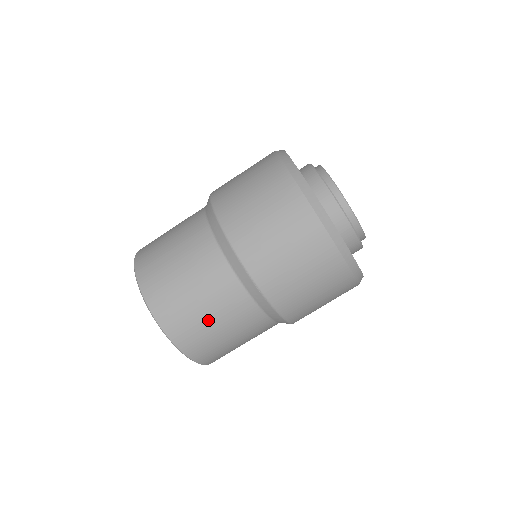
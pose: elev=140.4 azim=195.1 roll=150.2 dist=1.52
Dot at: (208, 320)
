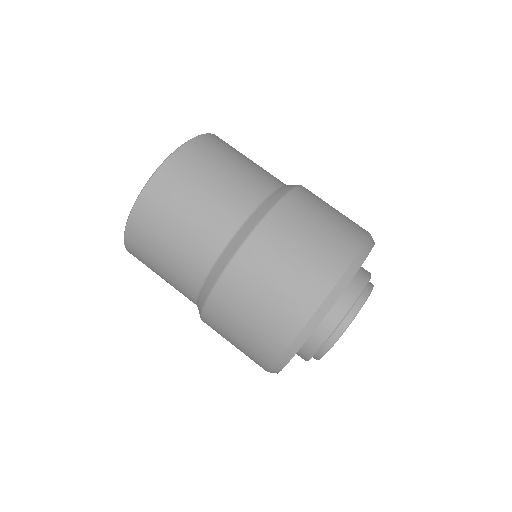
Dot at: (158, 272)
